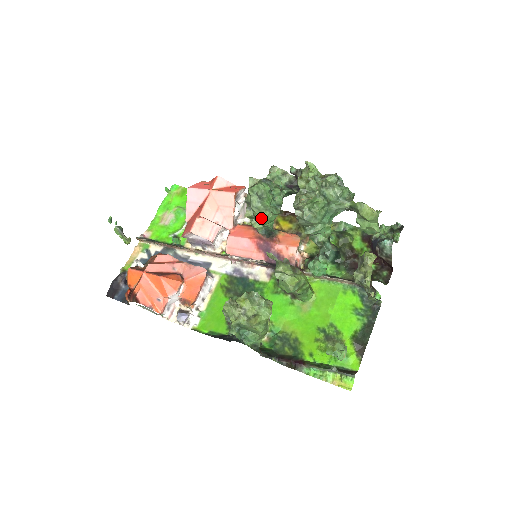
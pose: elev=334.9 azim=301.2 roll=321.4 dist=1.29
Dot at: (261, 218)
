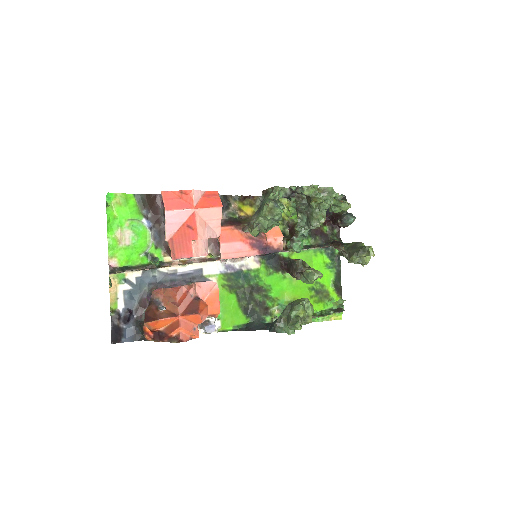
Dot at: (267, 231)
